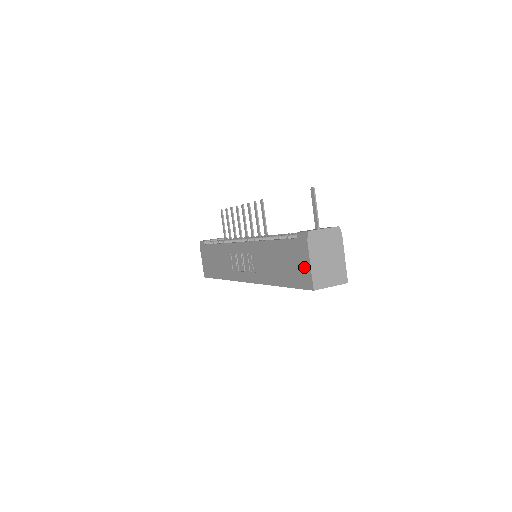
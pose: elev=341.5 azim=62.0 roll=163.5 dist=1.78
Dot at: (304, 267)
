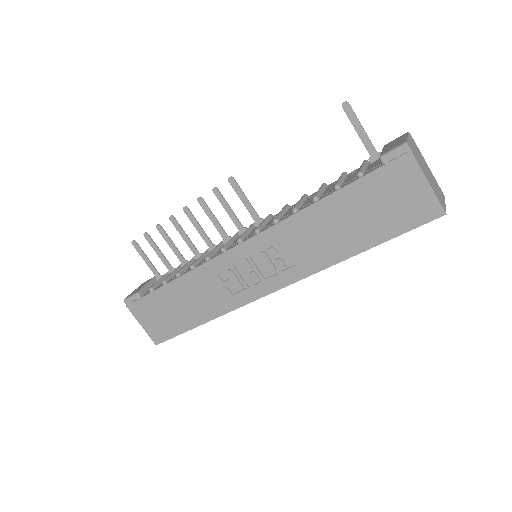
Dot at: (415, 194)
